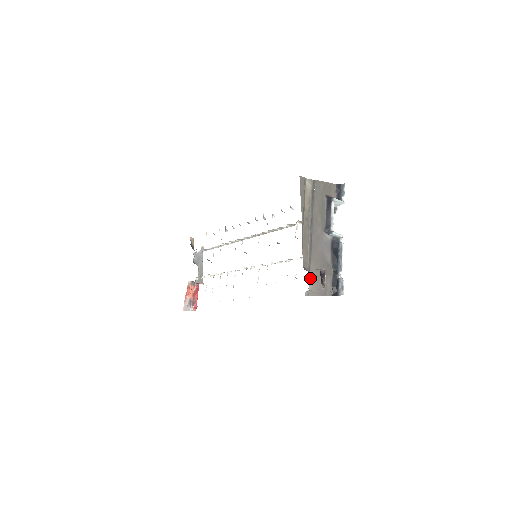
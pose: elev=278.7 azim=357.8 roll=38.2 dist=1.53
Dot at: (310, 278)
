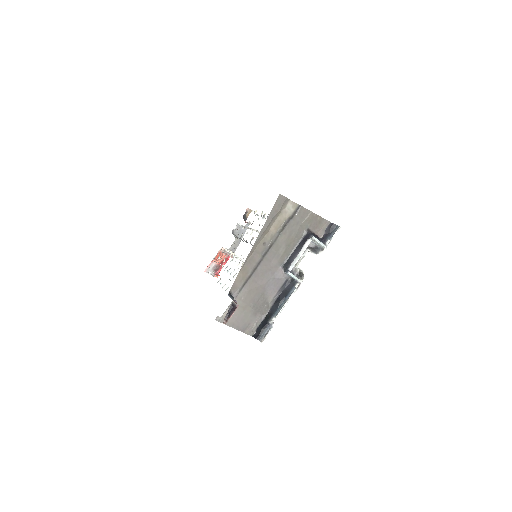
Dot at: occluded
